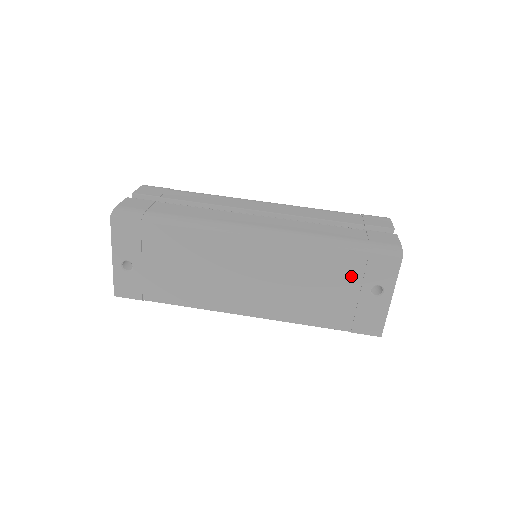
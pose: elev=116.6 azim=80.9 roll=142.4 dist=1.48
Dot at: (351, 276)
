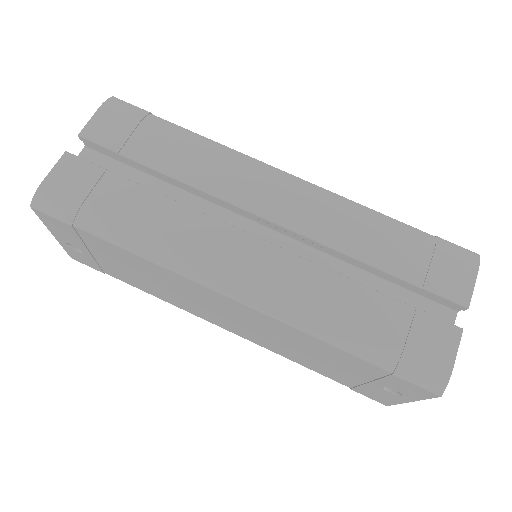
Dot at: (361, 371)
